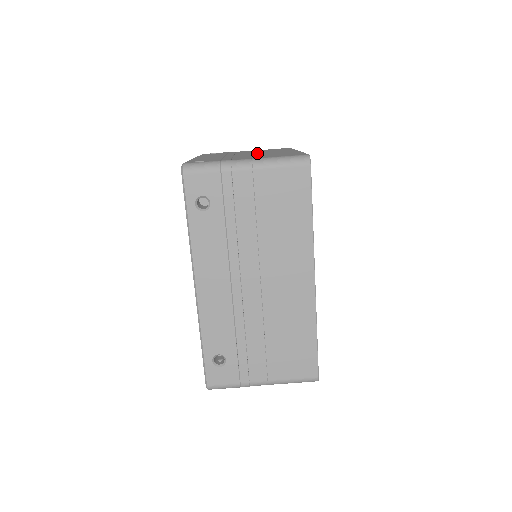
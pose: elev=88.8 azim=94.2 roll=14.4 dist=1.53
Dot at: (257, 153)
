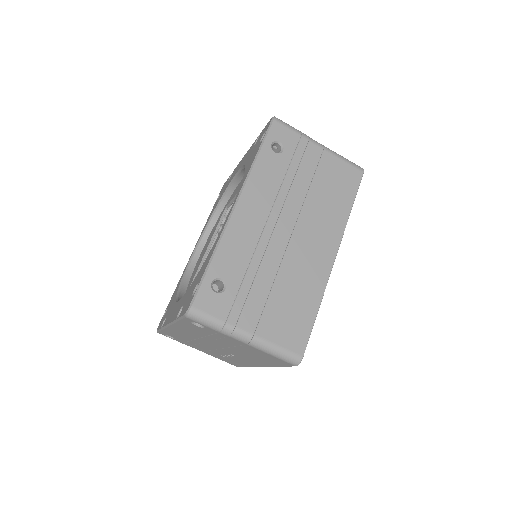
Dot at: occluded
